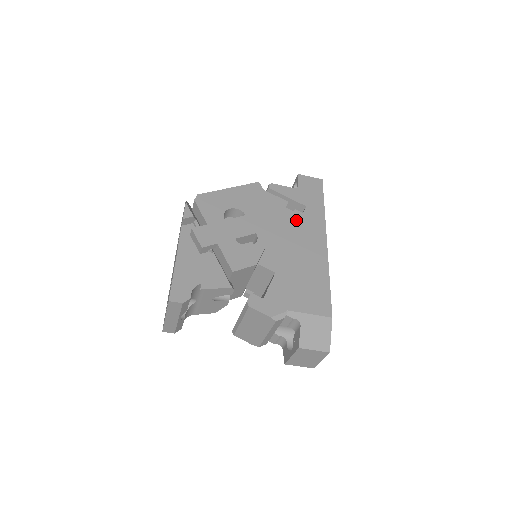
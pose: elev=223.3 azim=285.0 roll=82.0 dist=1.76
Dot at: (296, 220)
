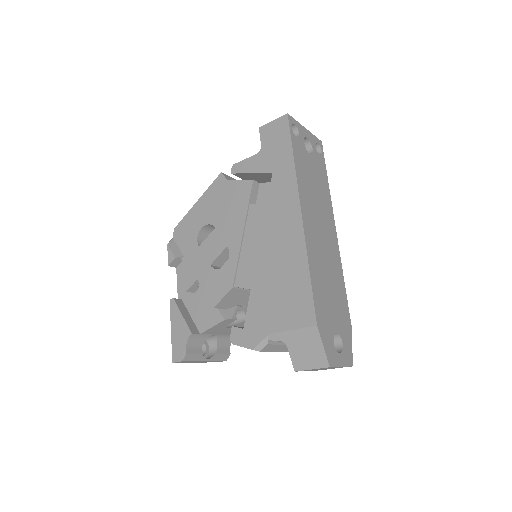
Dot at: occluded
